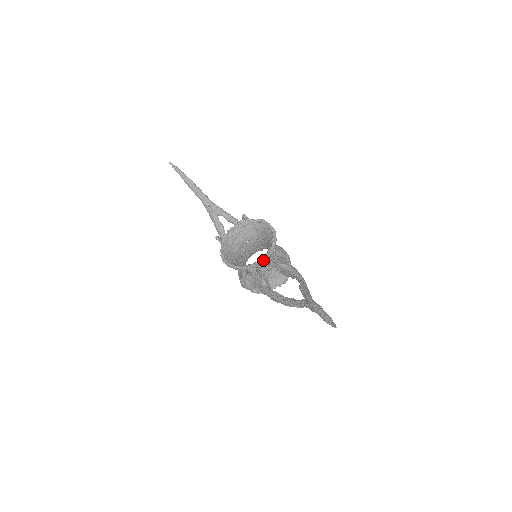
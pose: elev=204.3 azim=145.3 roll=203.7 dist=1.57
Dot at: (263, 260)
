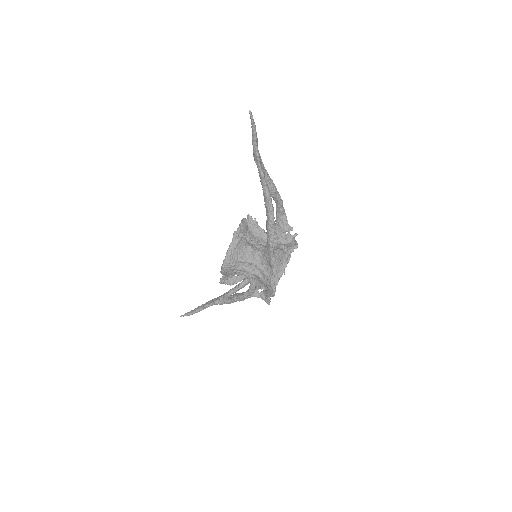
Dot at: (240, 226)
